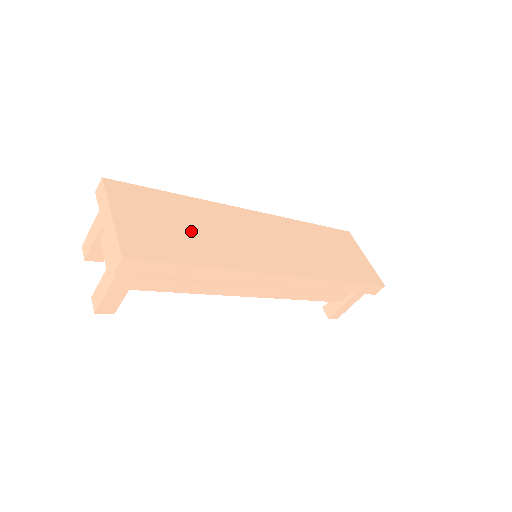
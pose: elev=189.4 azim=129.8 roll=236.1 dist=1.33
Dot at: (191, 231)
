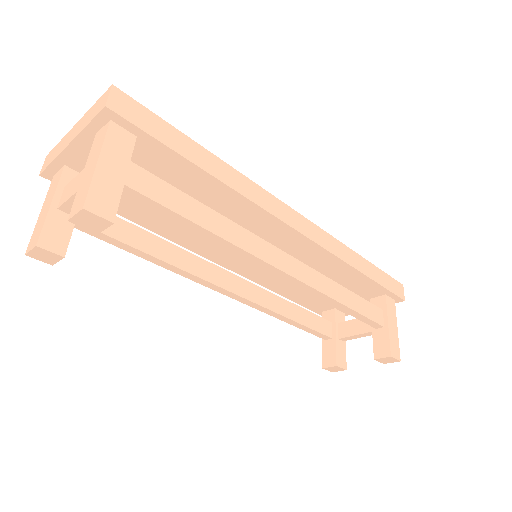
Dot at: occluded
